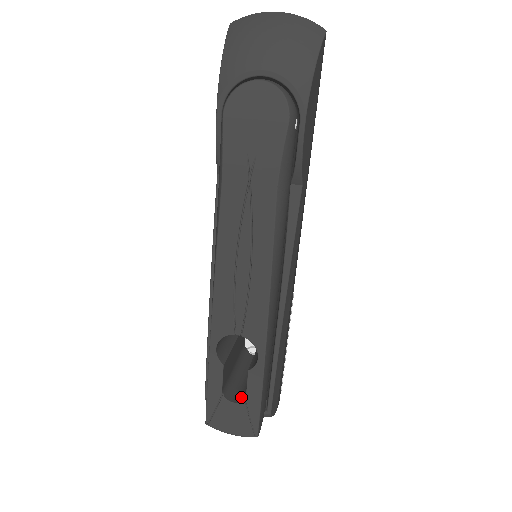
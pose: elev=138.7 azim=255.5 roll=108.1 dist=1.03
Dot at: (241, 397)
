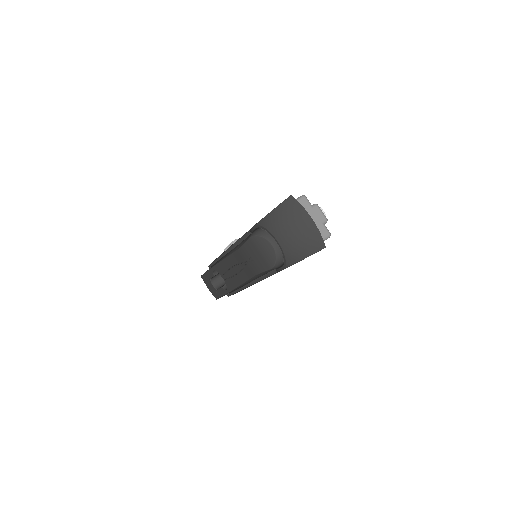
Dot at: (218, 285)
